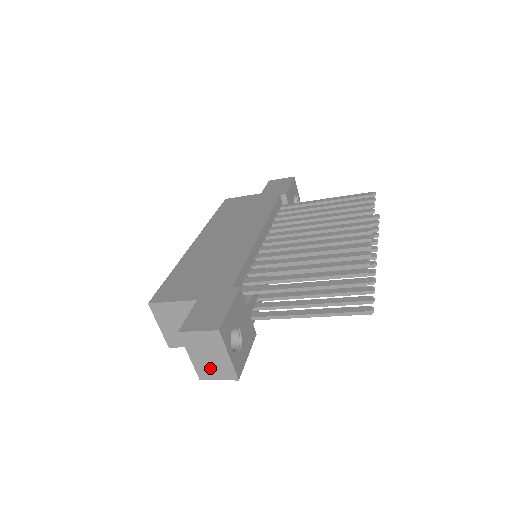
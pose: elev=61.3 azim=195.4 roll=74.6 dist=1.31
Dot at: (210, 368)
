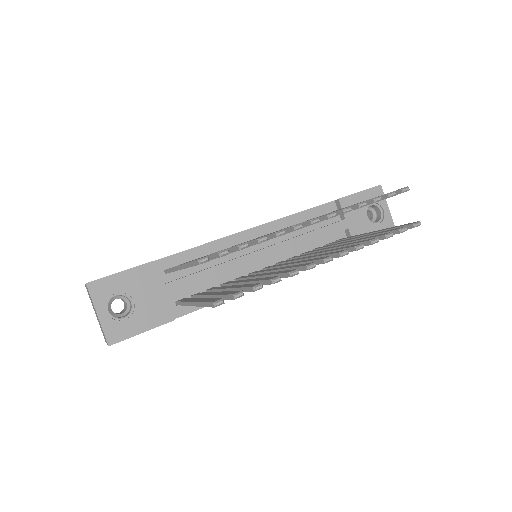
Dot at: (101, 328)
